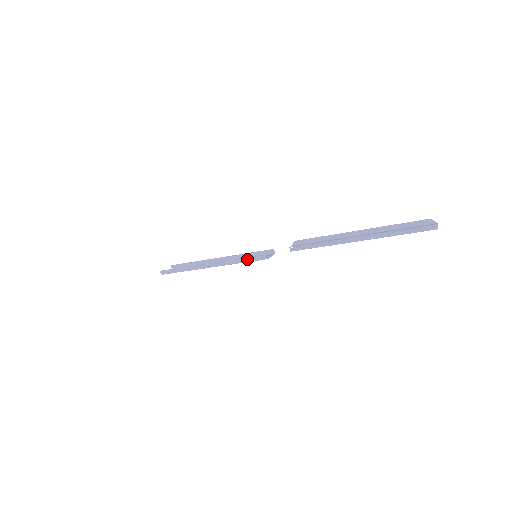
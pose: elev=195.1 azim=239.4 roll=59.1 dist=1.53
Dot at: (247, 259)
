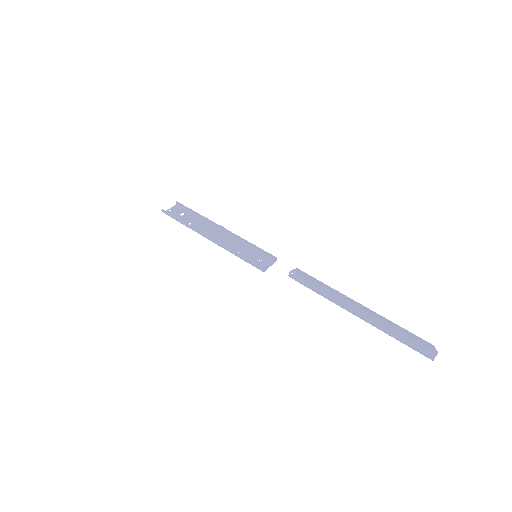
Dot at: (244, 260)
